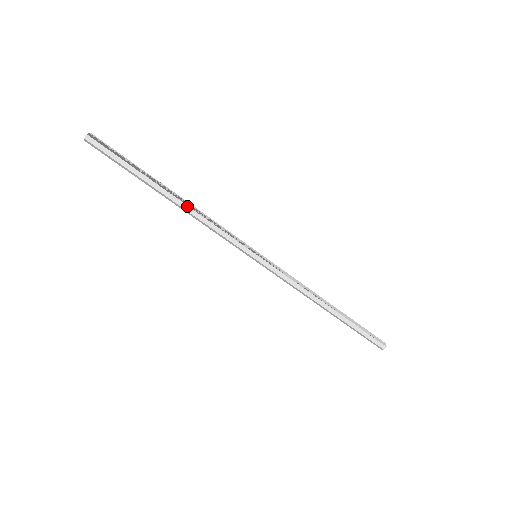
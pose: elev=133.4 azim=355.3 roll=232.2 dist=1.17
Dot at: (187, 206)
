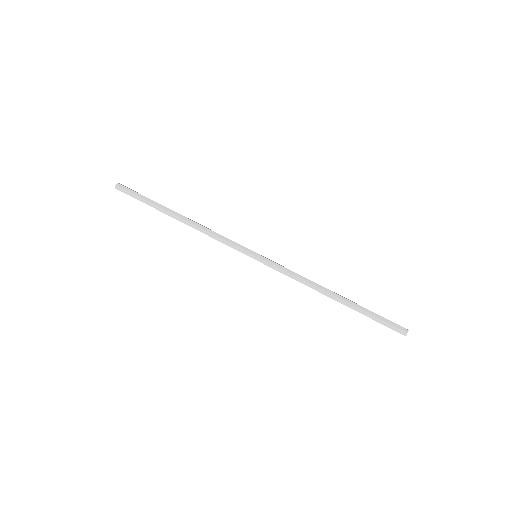
Dot at: (193, 221)
